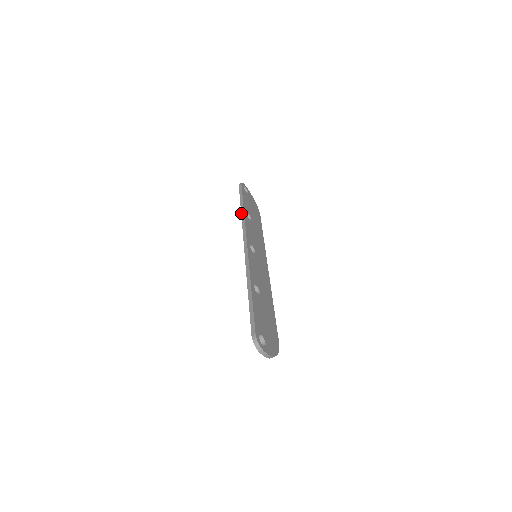
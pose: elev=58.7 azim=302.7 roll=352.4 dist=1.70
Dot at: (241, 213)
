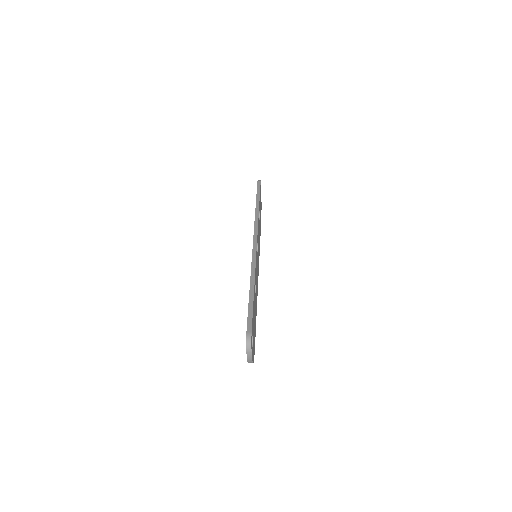
Dot at: (256, 208)
